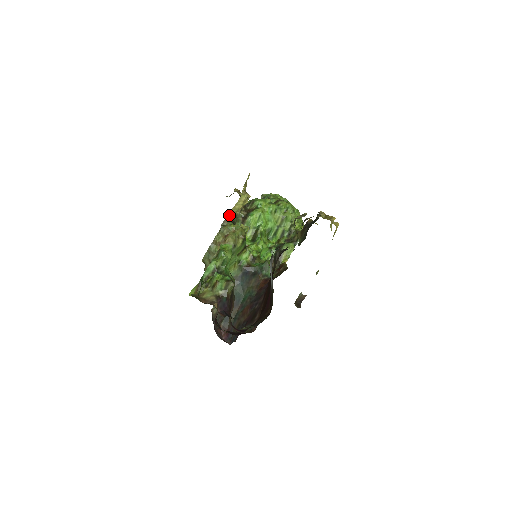
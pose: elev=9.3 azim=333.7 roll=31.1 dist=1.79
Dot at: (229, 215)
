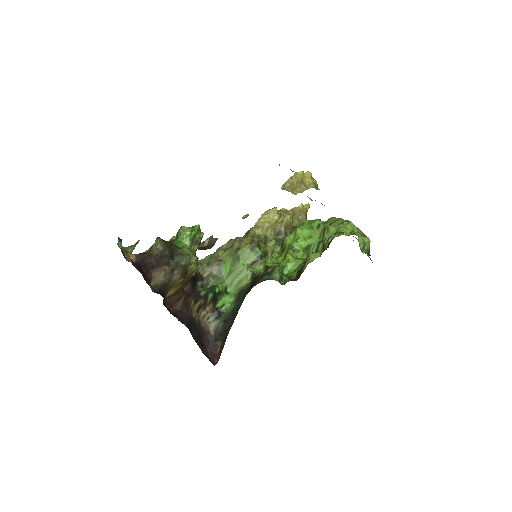
Dot at: (251, 228)
